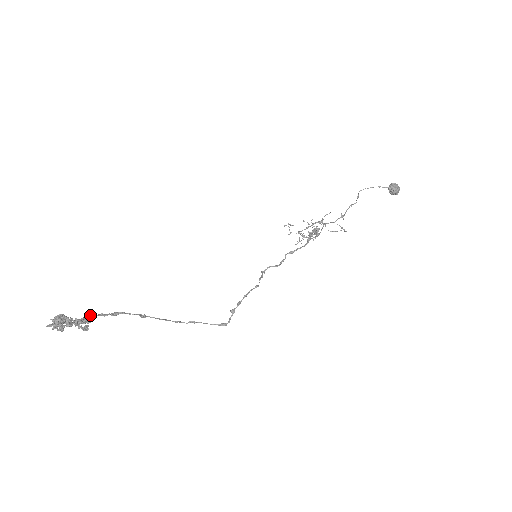
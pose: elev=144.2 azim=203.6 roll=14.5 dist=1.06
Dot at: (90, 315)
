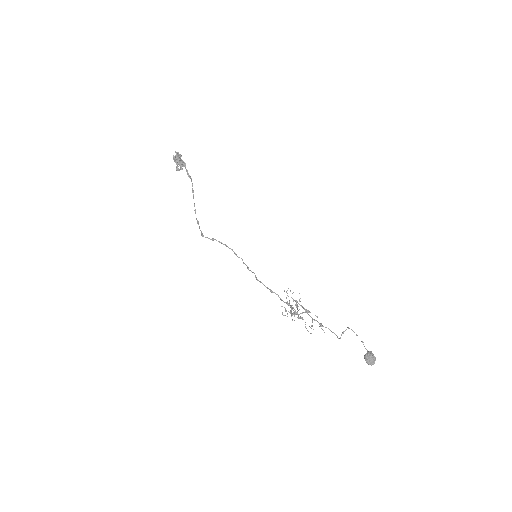
Dot at: (185, 164)
